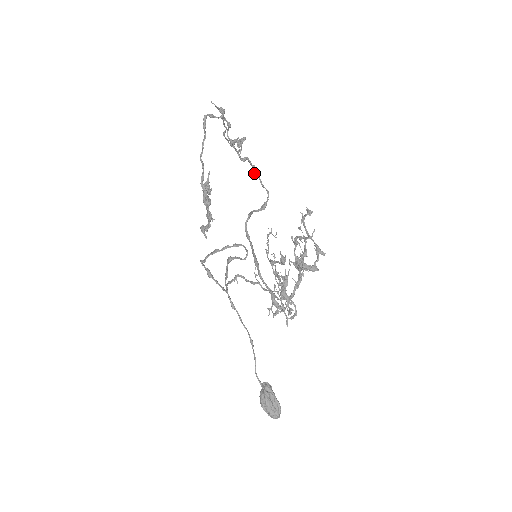
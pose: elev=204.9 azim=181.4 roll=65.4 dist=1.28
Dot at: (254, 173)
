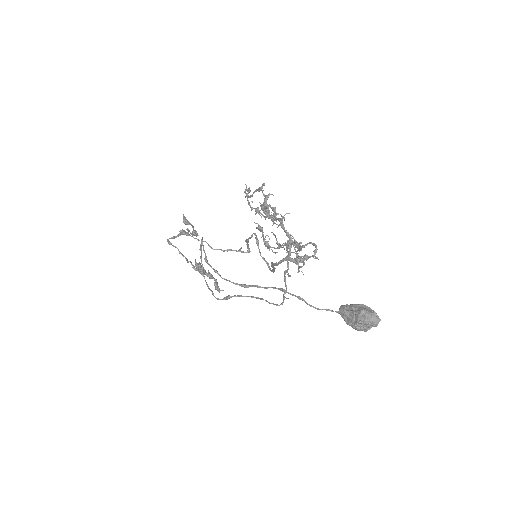
Dot at: (247, 242)
